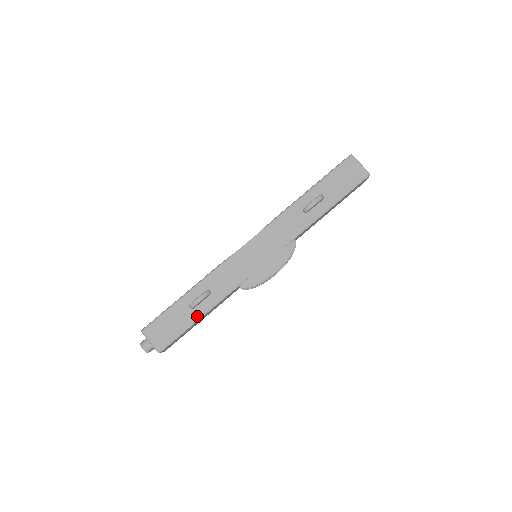
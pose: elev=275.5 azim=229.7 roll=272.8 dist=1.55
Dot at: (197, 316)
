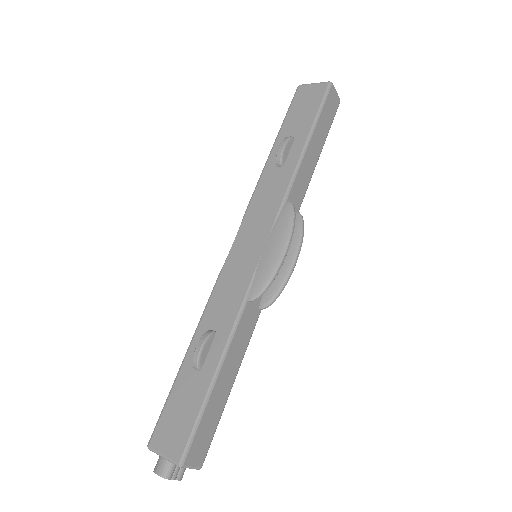
Dot at: (210, 375)
